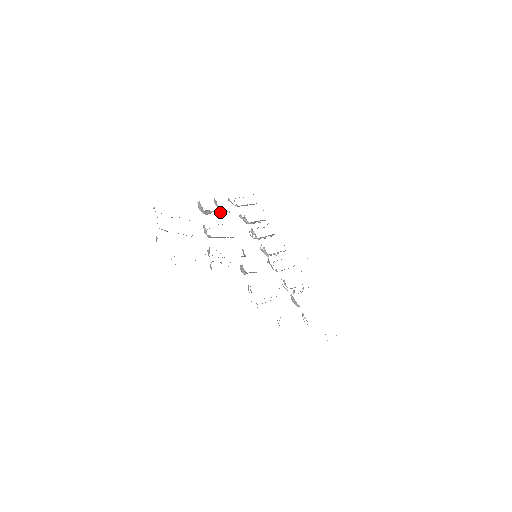
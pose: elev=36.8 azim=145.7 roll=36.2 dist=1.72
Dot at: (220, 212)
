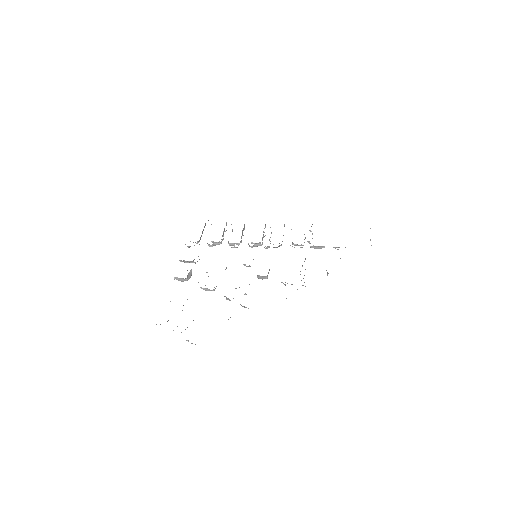
Dot at: (195, 263)
